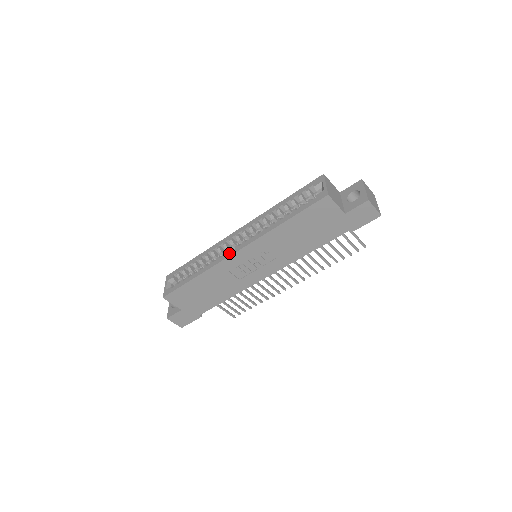
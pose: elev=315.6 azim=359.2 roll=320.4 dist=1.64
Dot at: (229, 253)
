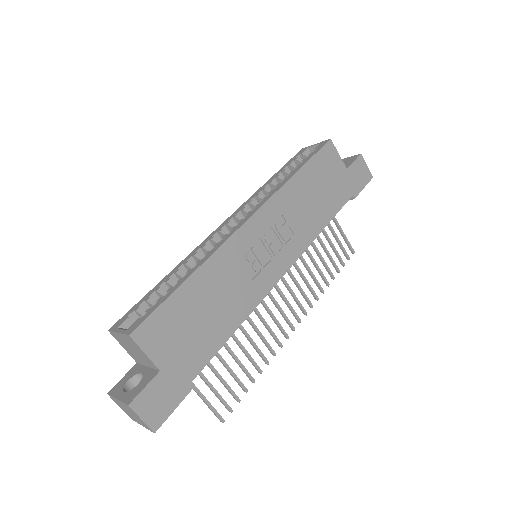
Dot at: (235, 227)
